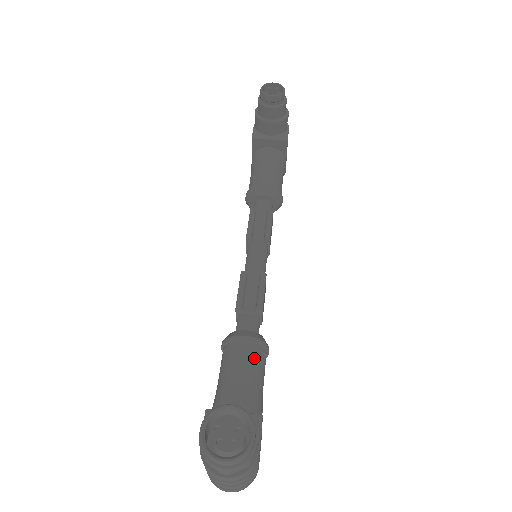
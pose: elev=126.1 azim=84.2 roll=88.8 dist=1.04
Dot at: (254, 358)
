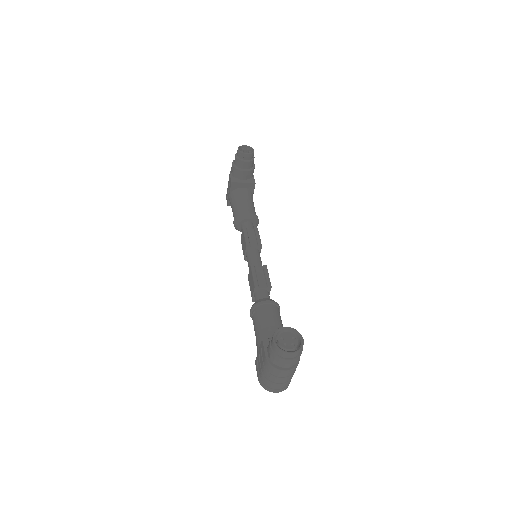
Dot at: (276, 313)
